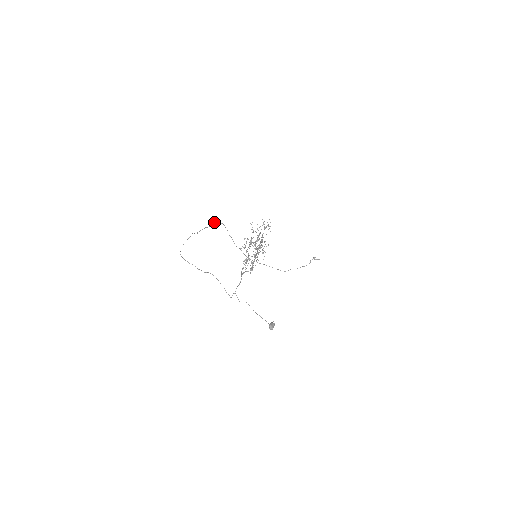
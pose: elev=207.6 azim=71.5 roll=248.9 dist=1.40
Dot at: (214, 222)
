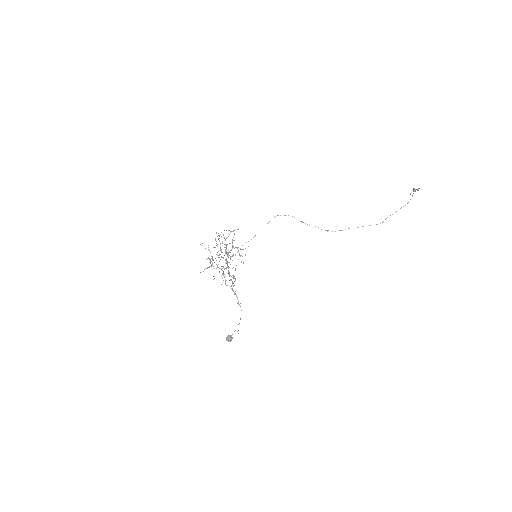
Dot at: occluded
